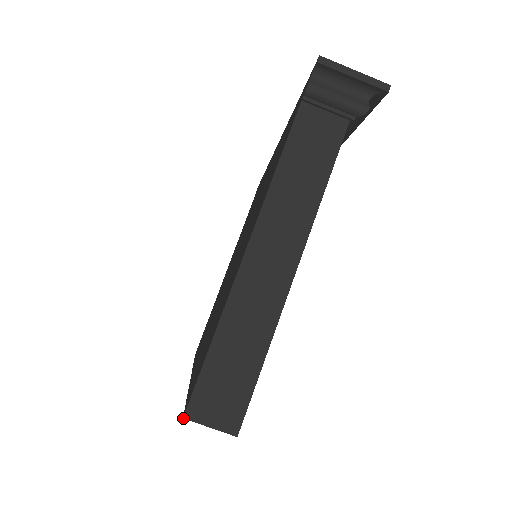
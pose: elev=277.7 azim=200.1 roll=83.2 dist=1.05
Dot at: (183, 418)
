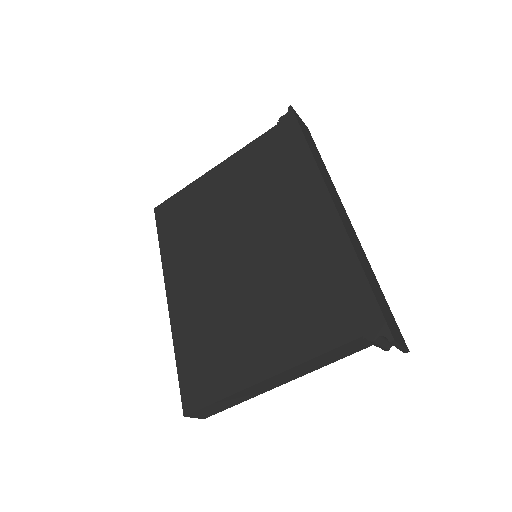
Dot at: occluded
